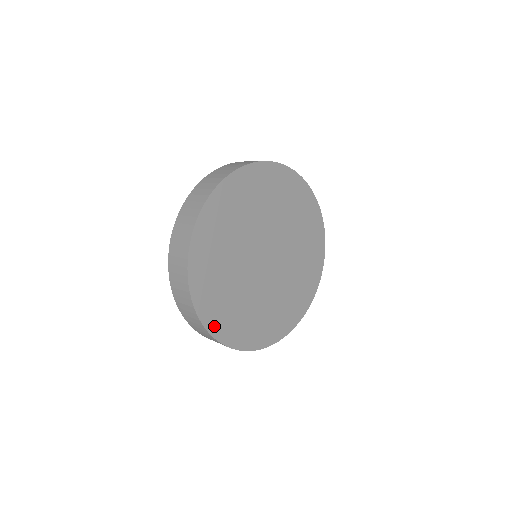
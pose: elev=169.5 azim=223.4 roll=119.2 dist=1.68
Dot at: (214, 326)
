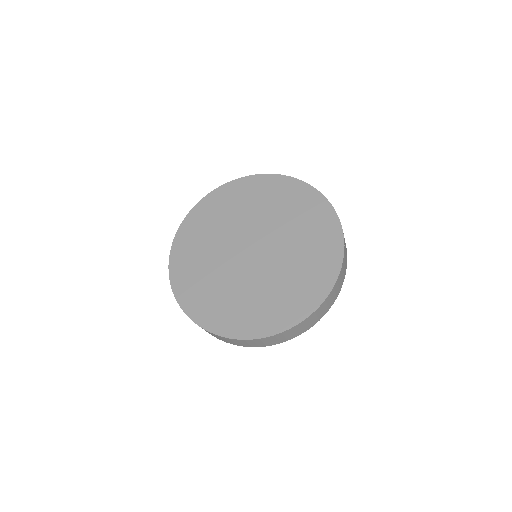
Dot at: (204, 320)
